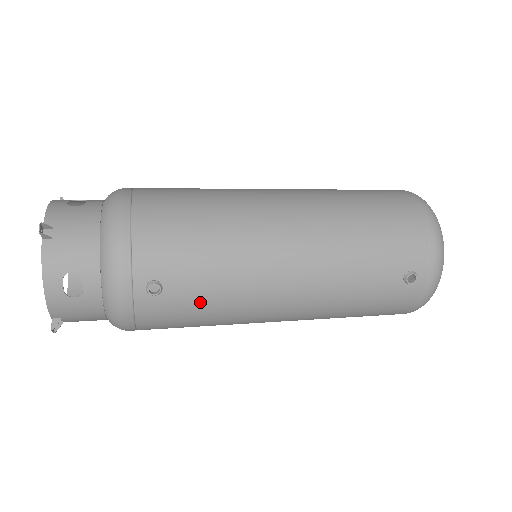
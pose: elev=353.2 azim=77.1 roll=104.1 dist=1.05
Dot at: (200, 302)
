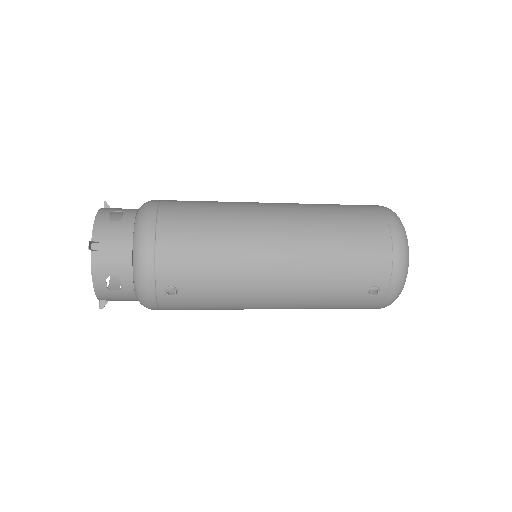
Dot at: (206, 300)
